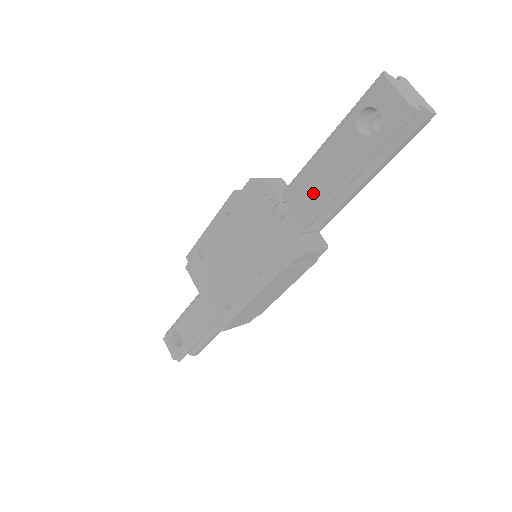
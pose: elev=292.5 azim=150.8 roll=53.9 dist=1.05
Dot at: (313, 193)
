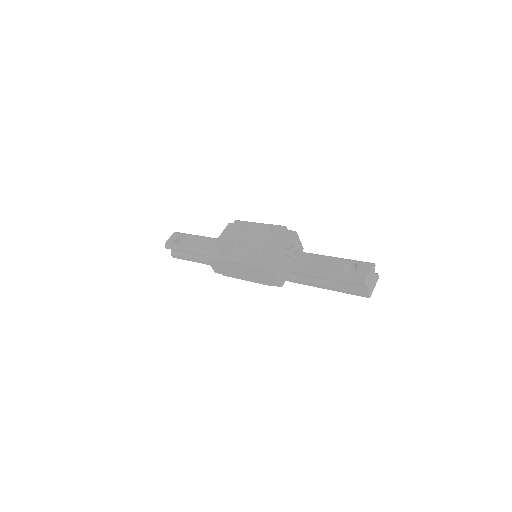
Dot at: (305, 264)
